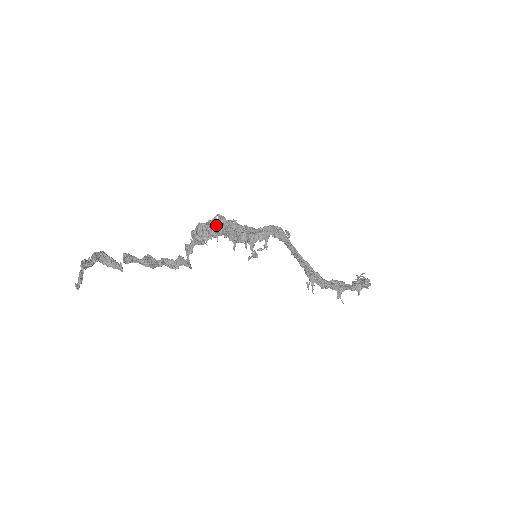
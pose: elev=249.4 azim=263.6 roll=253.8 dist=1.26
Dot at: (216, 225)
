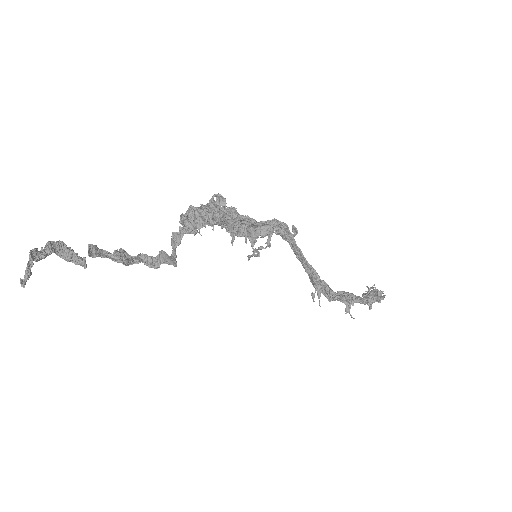
Dot at: (213, 209)
